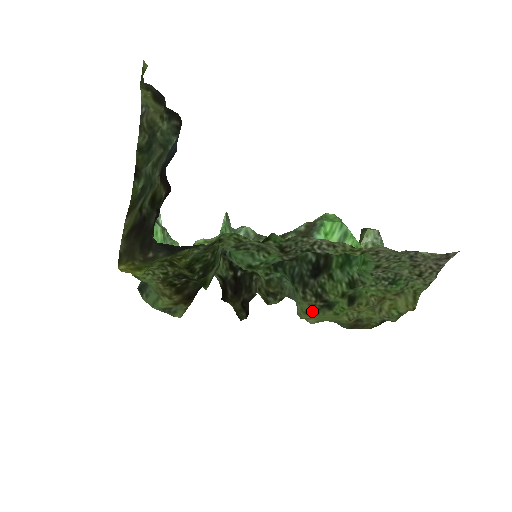
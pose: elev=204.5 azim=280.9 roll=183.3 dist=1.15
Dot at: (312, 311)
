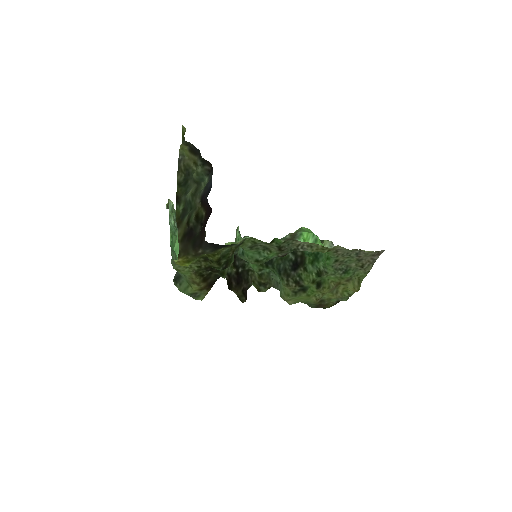
Dot at: (292, 294)
